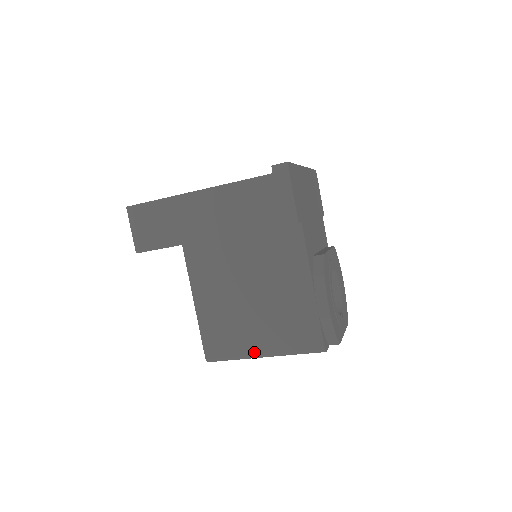
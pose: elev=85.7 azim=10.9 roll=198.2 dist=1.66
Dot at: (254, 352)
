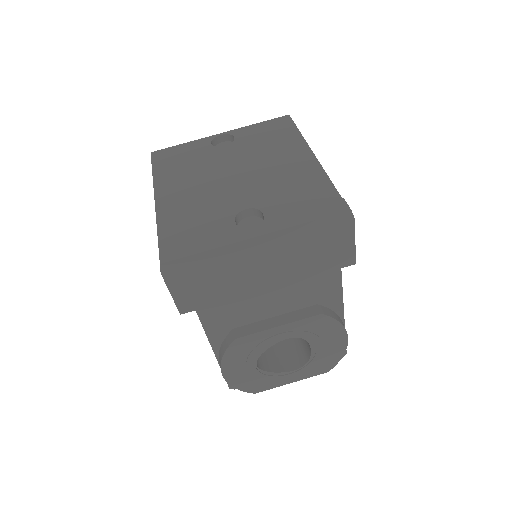
Dot at: occluded
